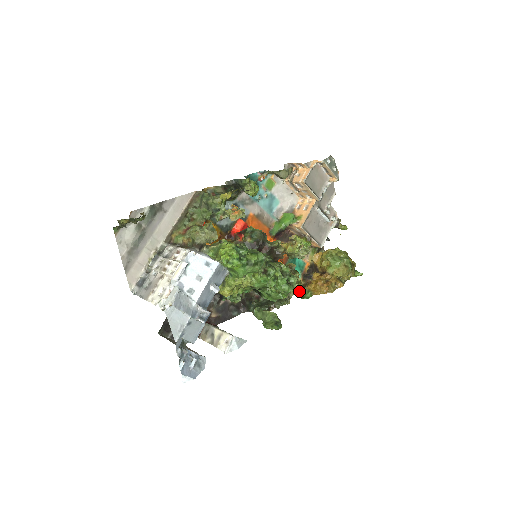
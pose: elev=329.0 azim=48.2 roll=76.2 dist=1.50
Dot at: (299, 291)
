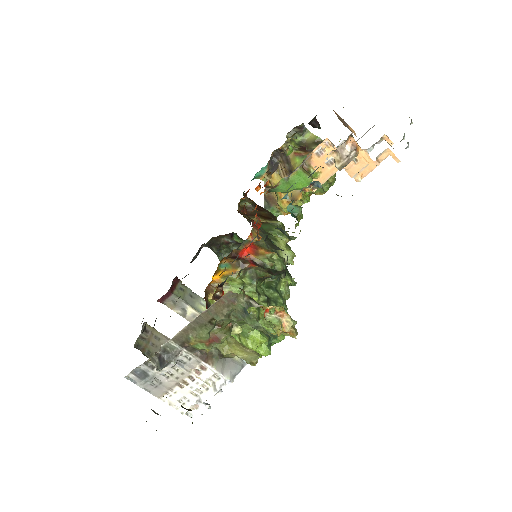
Dot at: occluded
